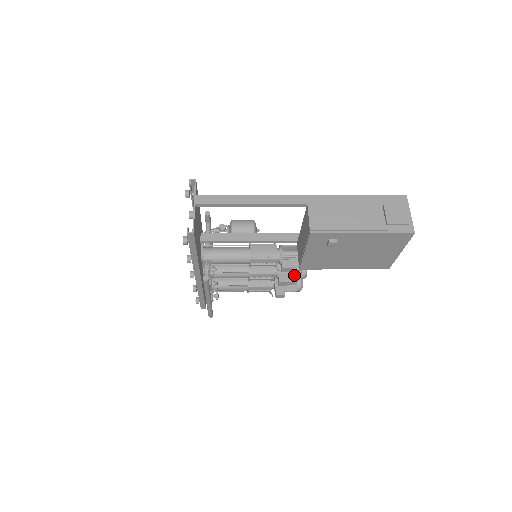
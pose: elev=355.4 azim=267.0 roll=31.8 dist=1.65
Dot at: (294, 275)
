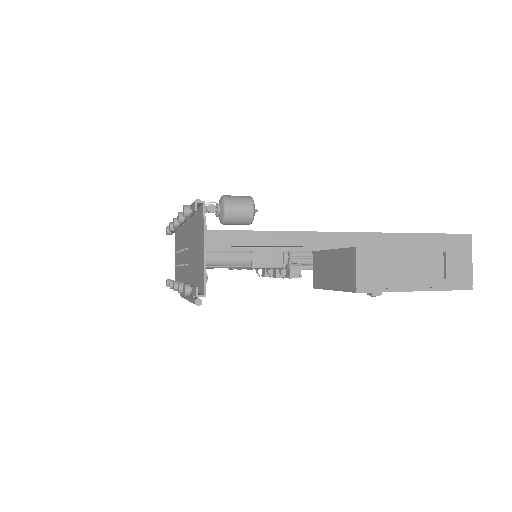
Dot at: occluded
